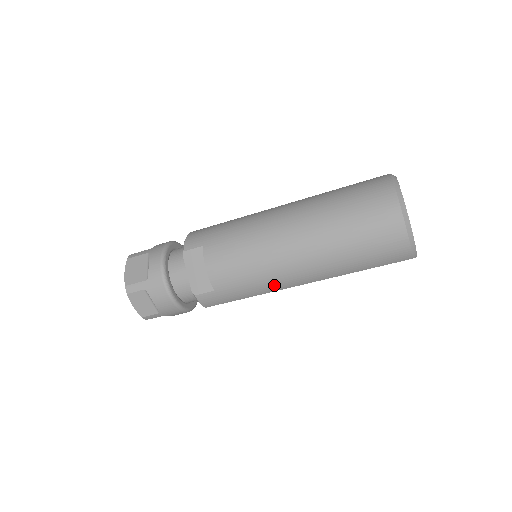
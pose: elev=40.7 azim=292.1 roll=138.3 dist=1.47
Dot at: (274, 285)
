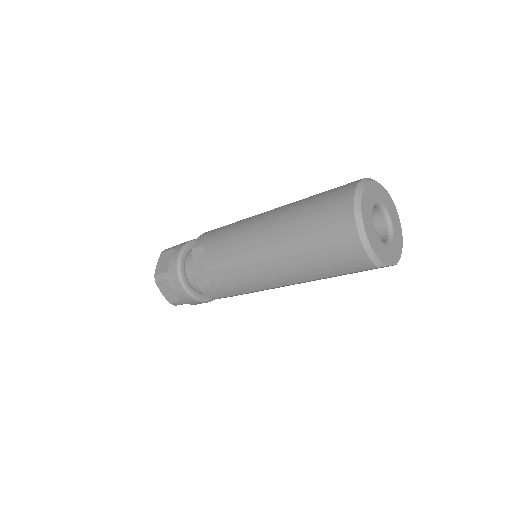
Dot at: (257, 284)
